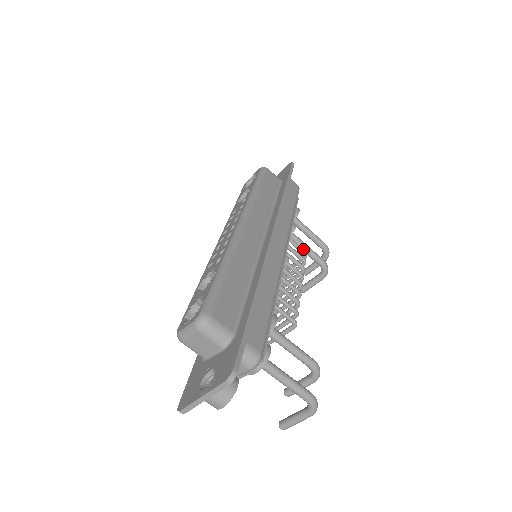
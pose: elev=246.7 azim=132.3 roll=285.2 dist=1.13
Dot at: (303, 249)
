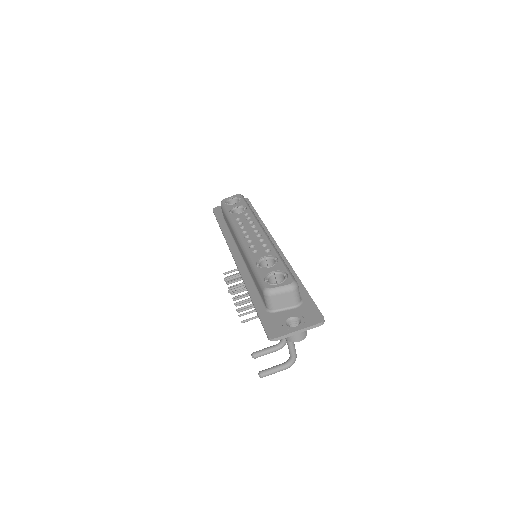
Dot at: occluded
